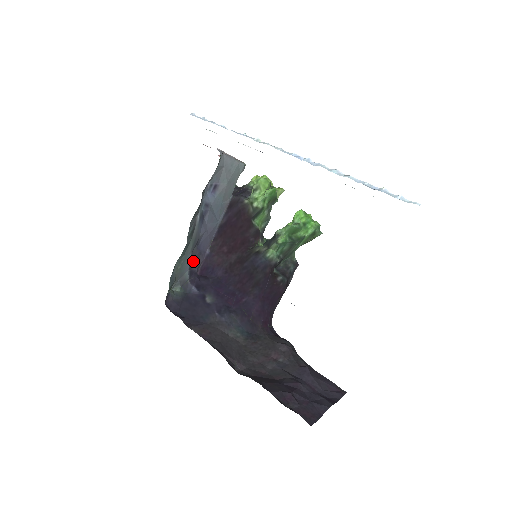
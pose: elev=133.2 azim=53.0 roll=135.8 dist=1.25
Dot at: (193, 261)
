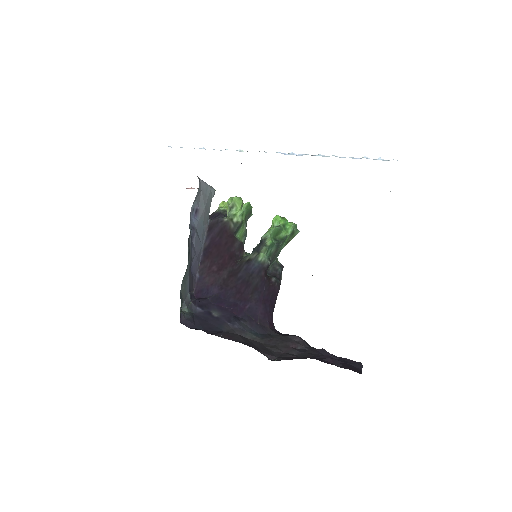
Dot at: (190, 284)
